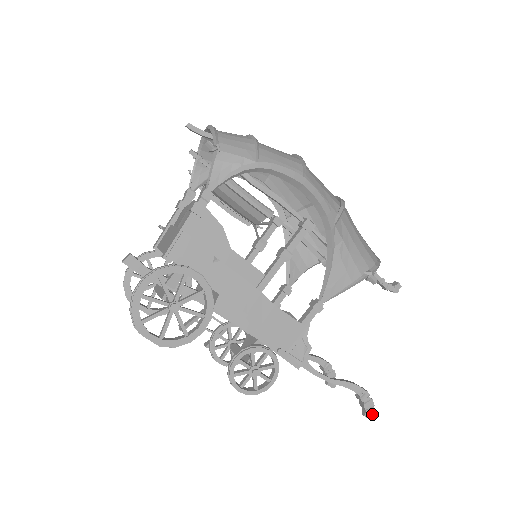
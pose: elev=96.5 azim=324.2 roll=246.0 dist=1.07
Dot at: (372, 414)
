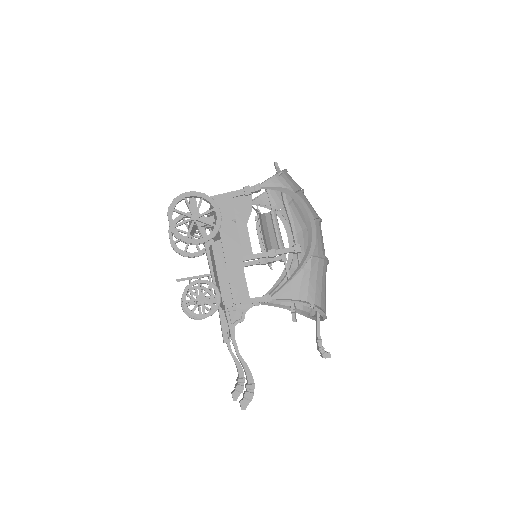
Dot at: (246, 406)
